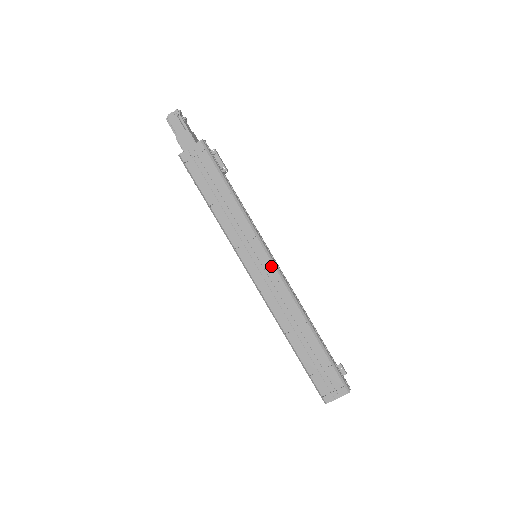
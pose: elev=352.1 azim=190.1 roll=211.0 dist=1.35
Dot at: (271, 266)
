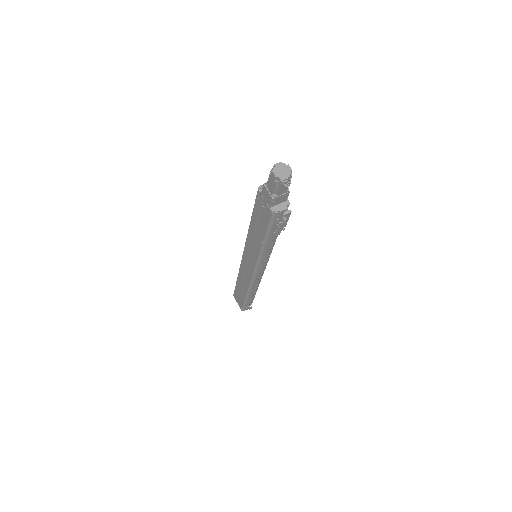
Dot at: (252, 272)
